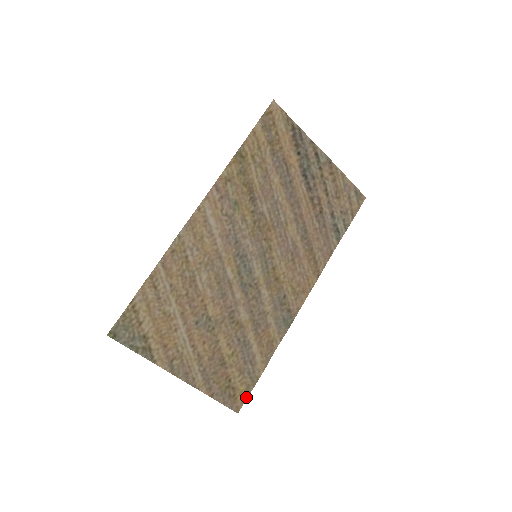
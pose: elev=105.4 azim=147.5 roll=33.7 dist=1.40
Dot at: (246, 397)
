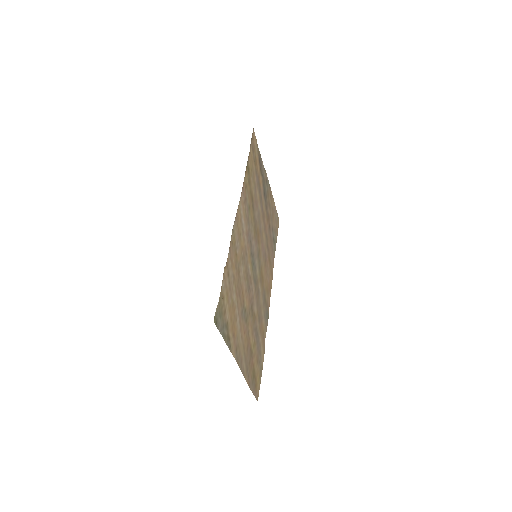
Dot at: (259, 385)
